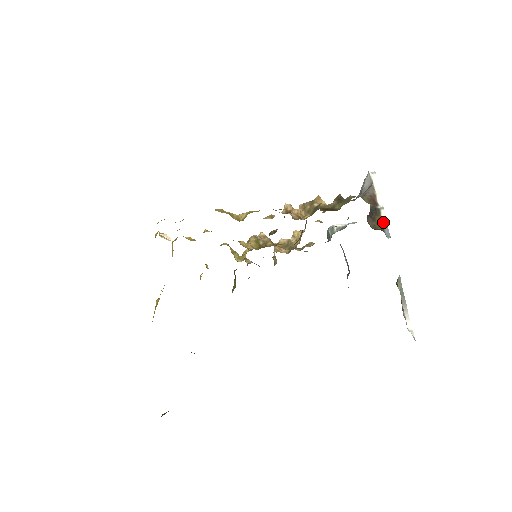
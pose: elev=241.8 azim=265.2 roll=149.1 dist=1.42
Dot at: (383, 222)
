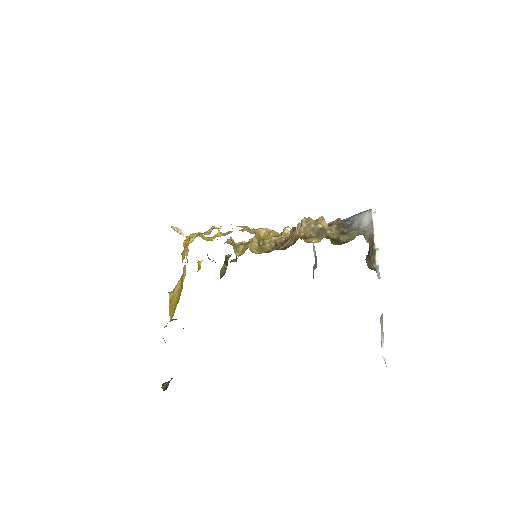
Dot at: (376, 262)
